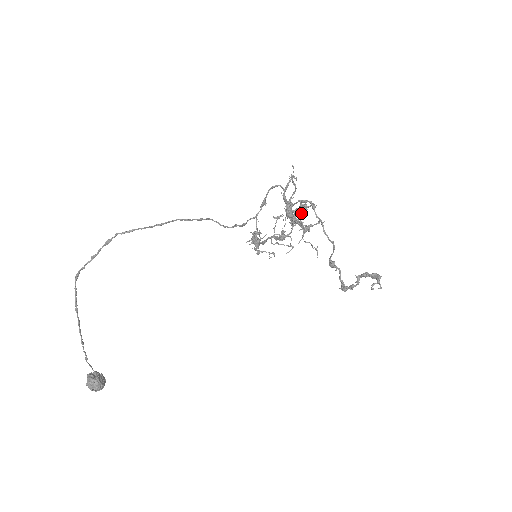
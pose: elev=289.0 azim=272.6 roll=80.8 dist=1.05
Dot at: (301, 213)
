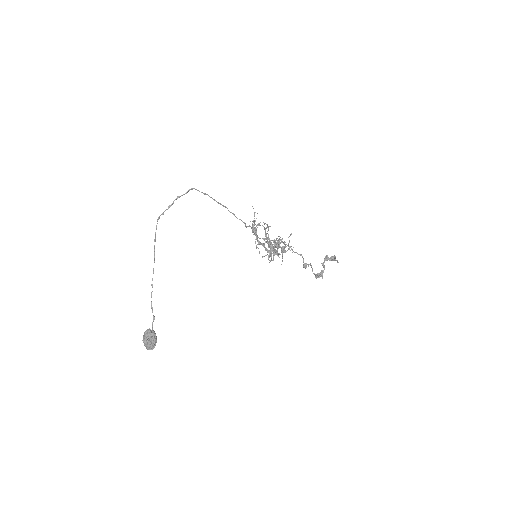
Dot at: occluded
